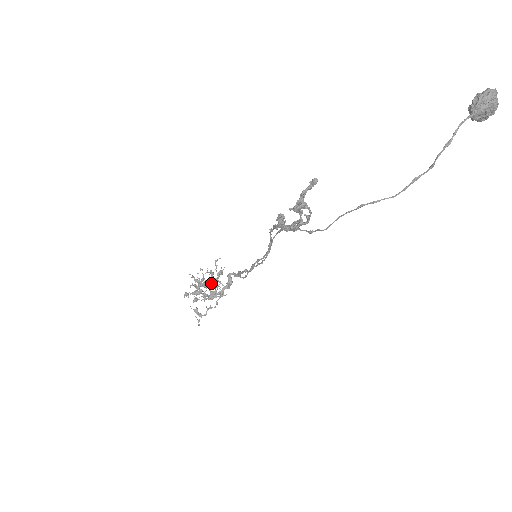
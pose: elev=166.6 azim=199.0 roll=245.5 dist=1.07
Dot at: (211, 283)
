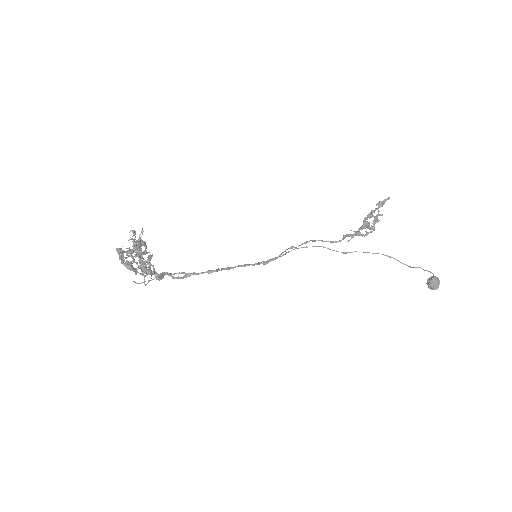
Dot at: (137, 263)
